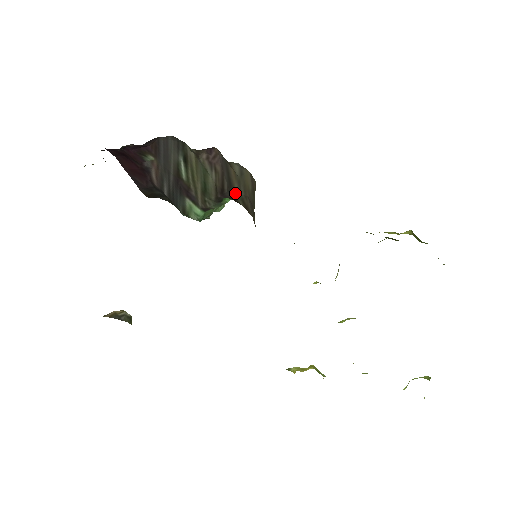
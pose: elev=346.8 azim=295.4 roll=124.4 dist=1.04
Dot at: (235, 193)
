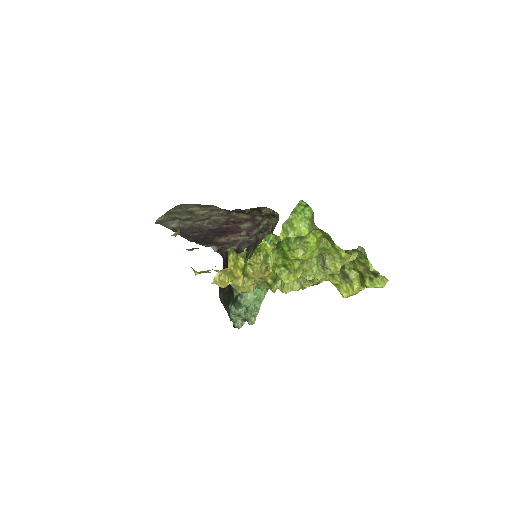
Dot at: occluded
